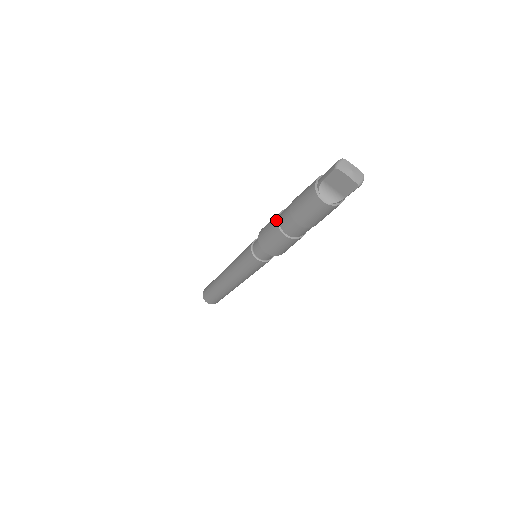
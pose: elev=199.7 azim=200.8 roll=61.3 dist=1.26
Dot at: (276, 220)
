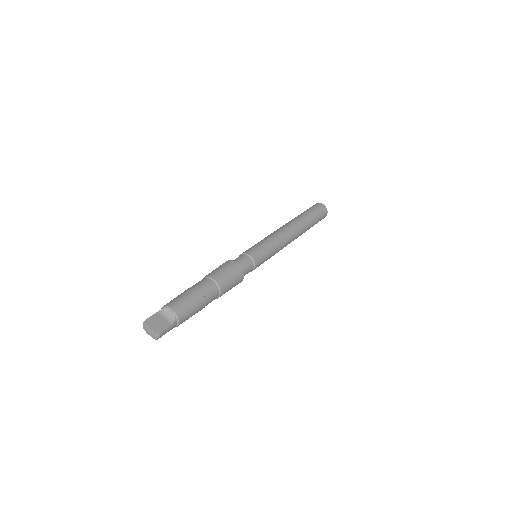
Dot at: occluded
